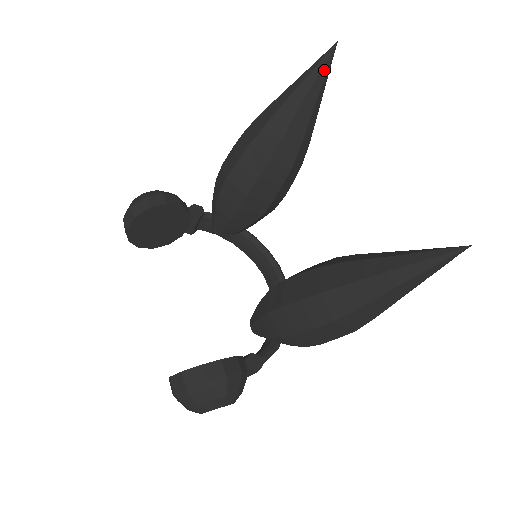
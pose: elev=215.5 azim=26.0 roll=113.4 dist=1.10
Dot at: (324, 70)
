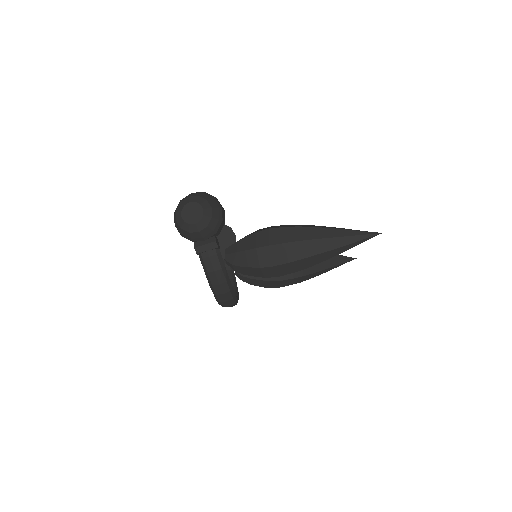
Dot at: (345, 258)
